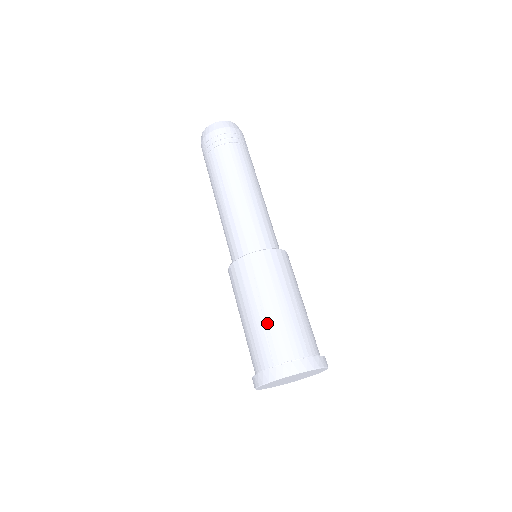
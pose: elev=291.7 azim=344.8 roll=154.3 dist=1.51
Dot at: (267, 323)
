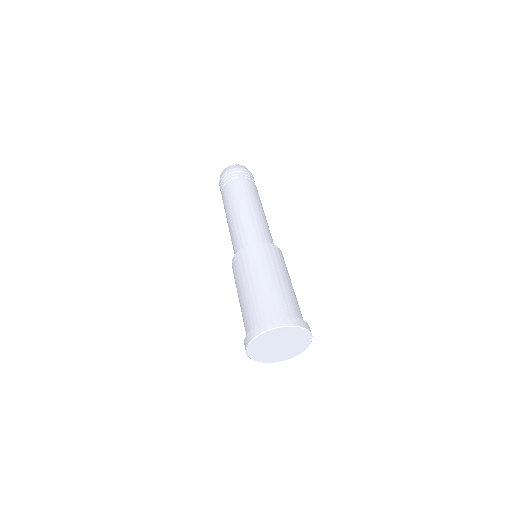
Dot at: (285, 289)
